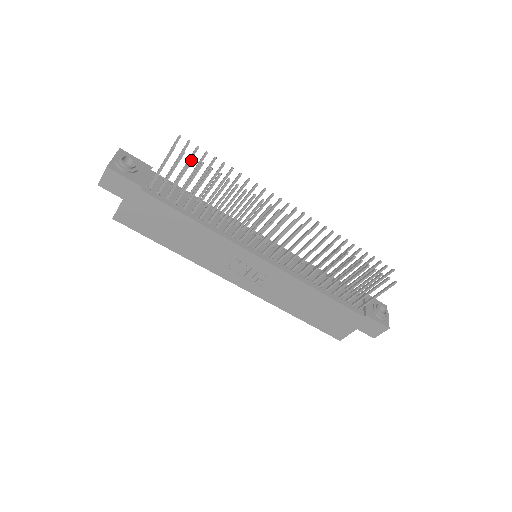
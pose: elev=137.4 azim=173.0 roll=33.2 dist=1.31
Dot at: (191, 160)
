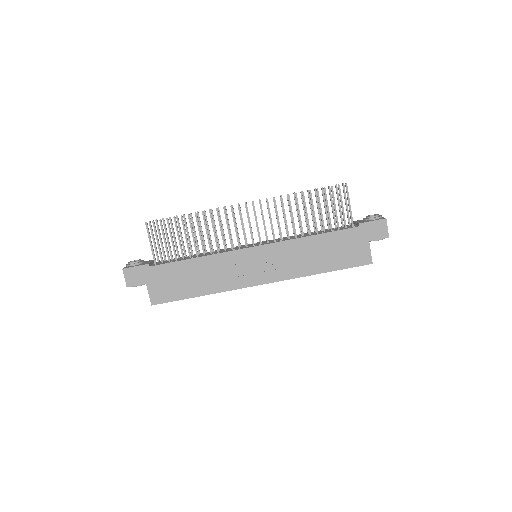
Dot at: (160, 222)
